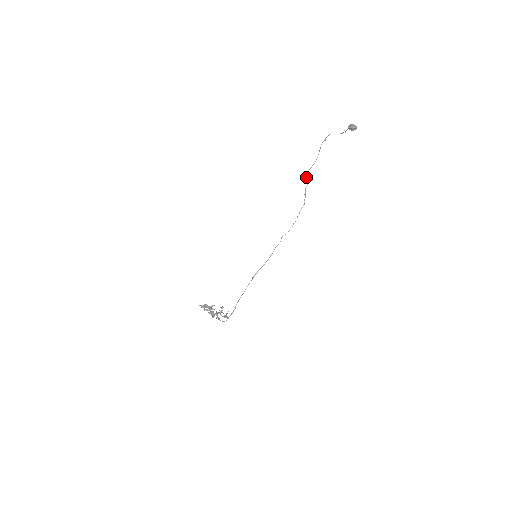
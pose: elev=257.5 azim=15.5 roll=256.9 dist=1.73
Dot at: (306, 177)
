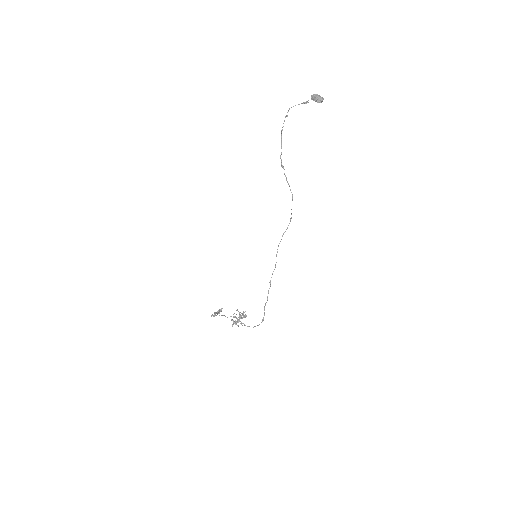
Dot at: (281, 163)
